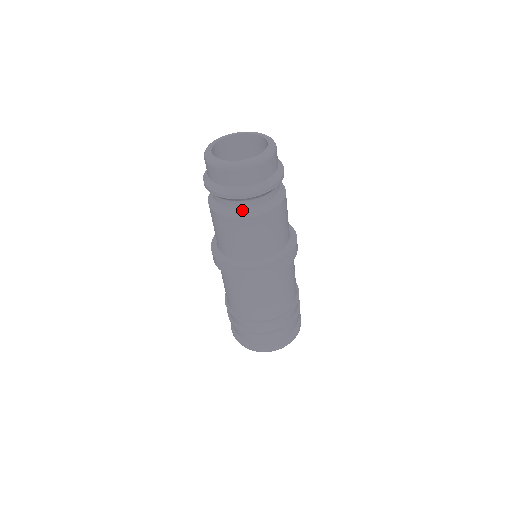
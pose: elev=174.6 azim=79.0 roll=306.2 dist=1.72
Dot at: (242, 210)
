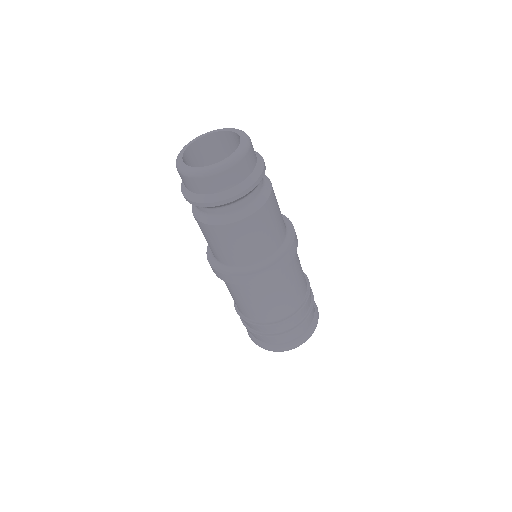
Dot at: (227, 215)
